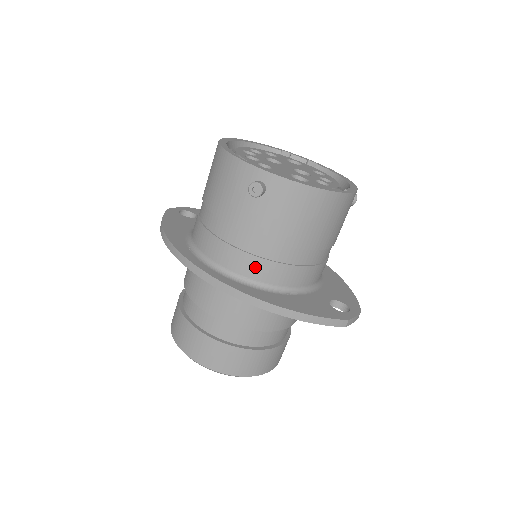
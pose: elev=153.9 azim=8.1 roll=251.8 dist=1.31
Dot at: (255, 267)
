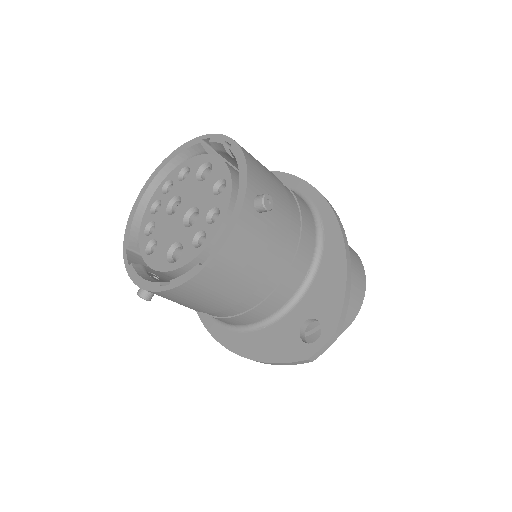
Dot at: occluded
